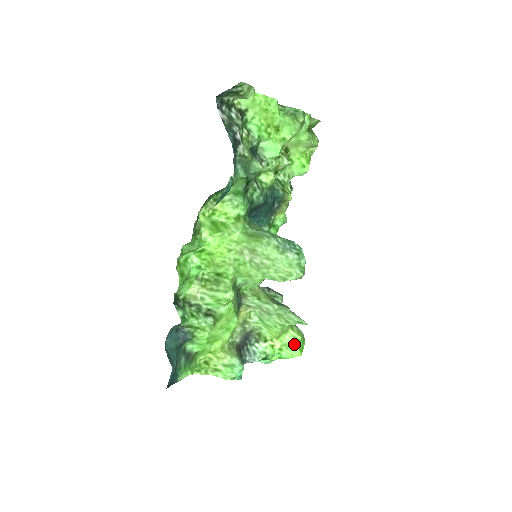
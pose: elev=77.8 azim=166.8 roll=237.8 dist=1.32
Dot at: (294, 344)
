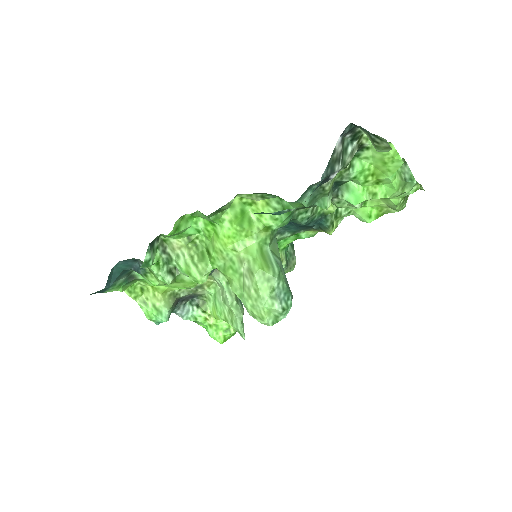
Dot at: (224, 332)
